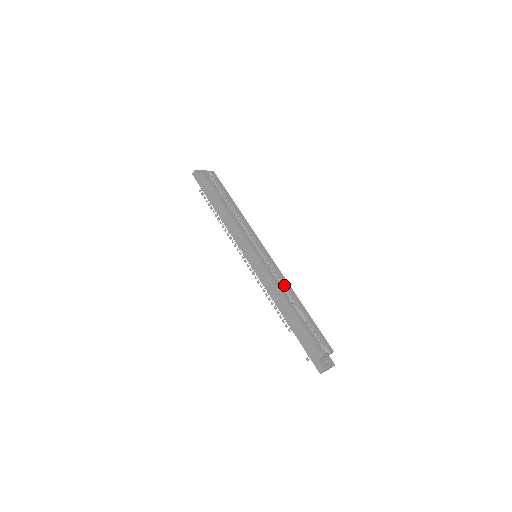
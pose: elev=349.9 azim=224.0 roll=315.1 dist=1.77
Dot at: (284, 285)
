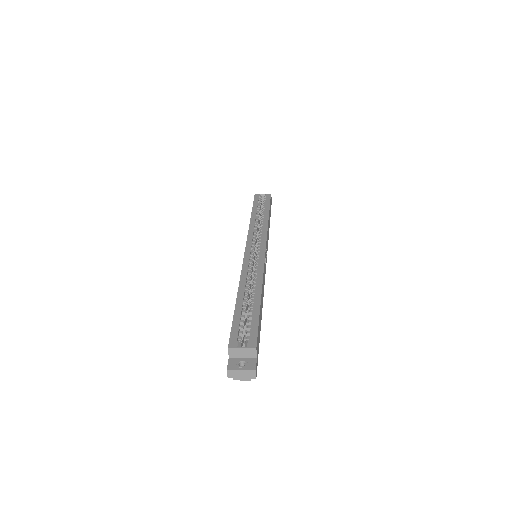
Dot at: (257, 277)
